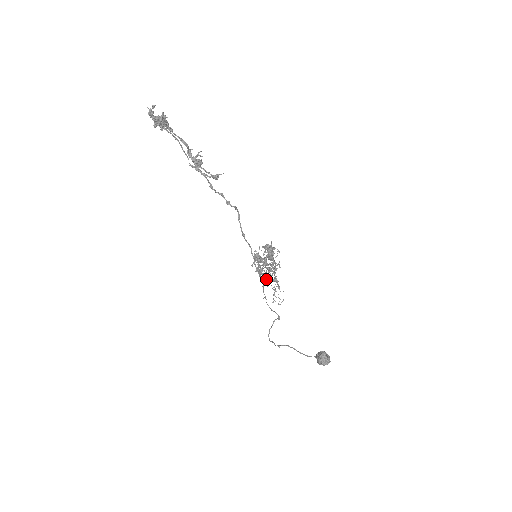
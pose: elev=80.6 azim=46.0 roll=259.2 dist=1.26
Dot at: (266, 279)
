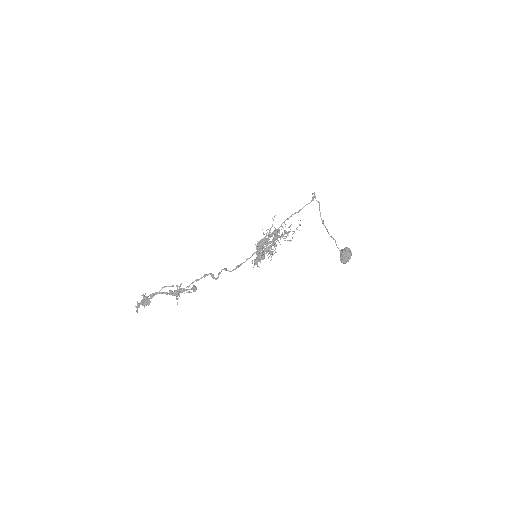
Dot at: occluded
